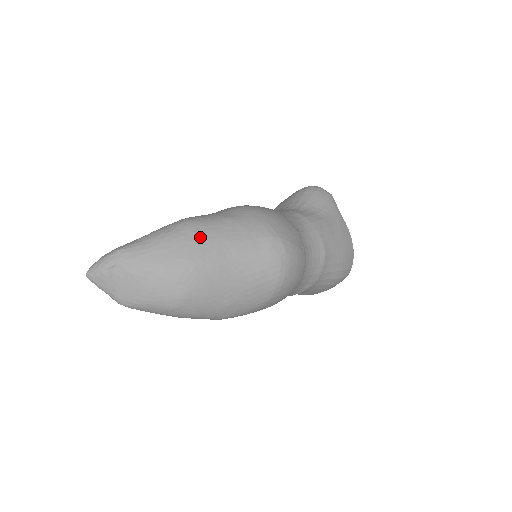
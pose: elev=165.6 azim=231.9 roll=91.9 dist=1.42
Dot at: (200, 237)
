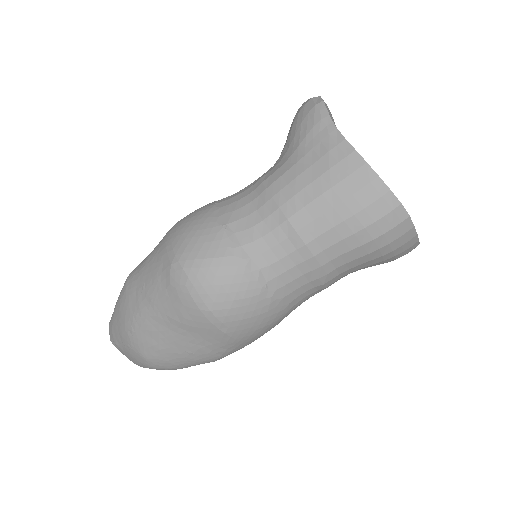
Dot at: (128, 294)
